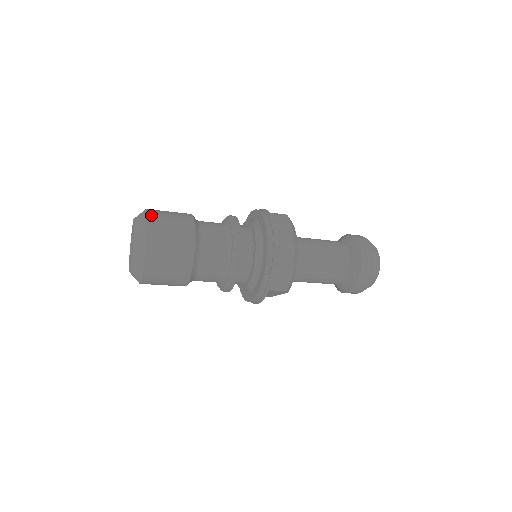
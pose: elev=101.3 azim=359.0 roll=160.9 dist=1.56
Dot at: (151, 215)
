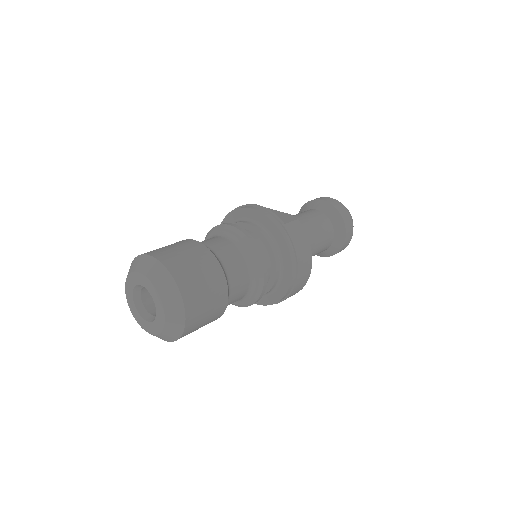
Dot at: (179, 280)
